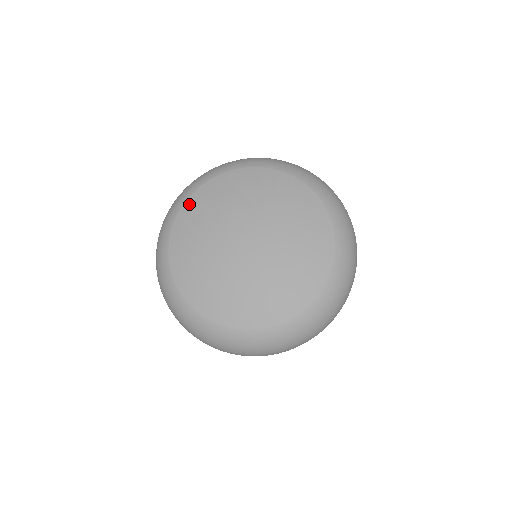
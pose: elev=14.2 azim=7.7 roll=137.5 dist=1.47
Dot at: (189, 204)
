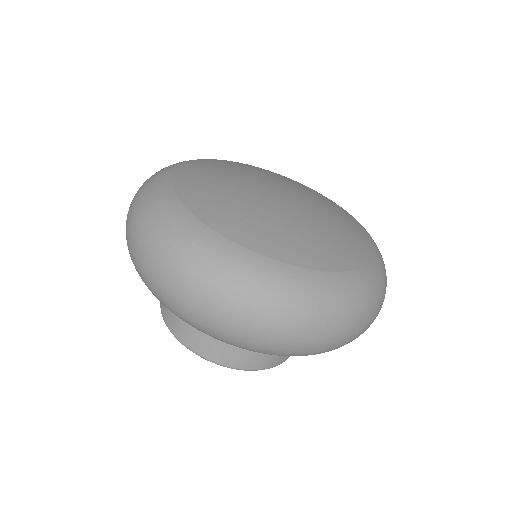
Dot at: (261, 168)
